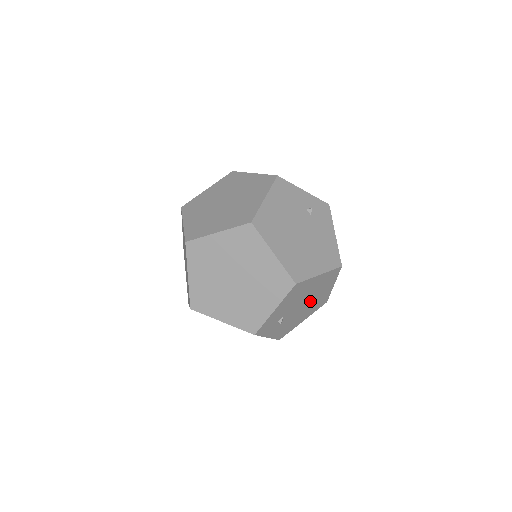
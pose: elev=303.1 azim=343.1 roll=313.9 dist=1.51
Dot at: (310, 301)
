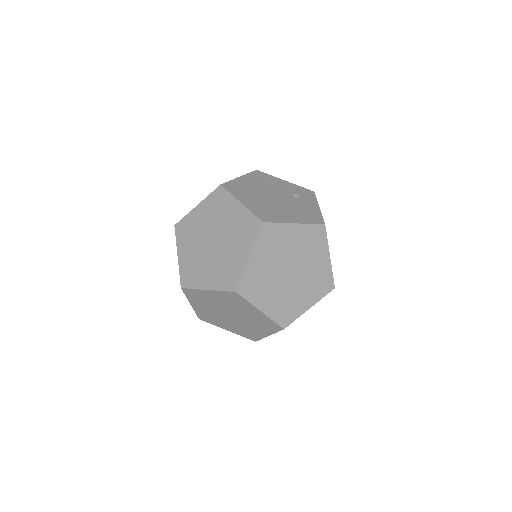
Dot at: occluded
